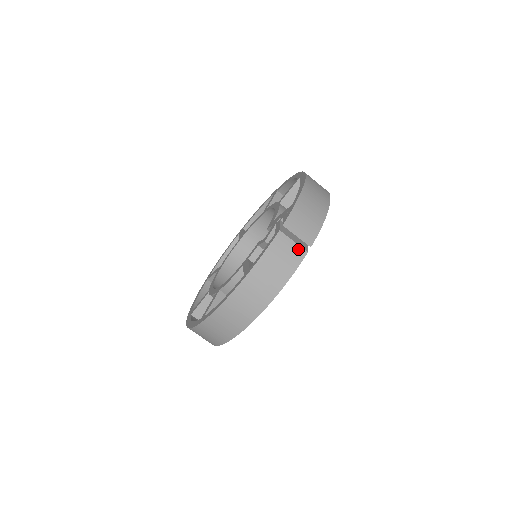
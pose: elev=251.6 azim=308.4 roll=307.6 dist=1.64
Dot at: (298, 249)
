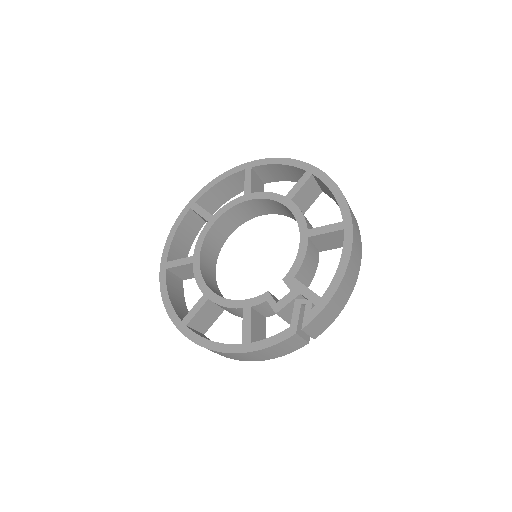
Dot at: (302, 342)
